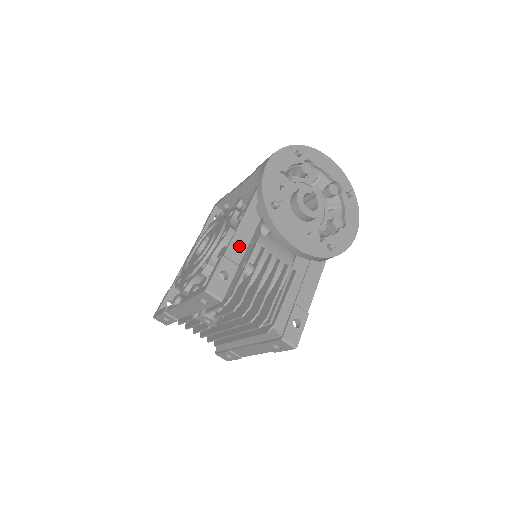
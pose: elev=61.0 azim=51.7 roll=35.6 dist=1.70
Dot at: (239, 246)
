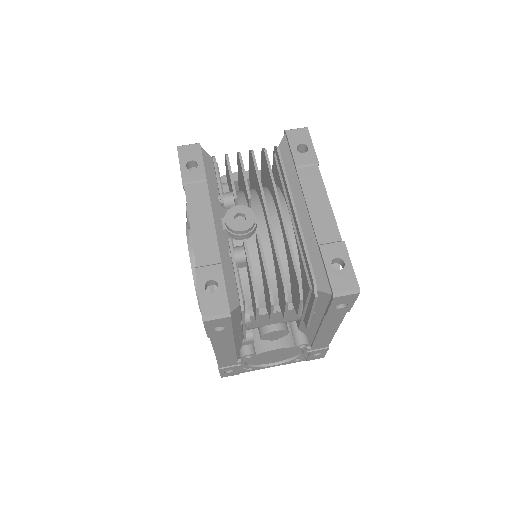
Dot at: occluded
